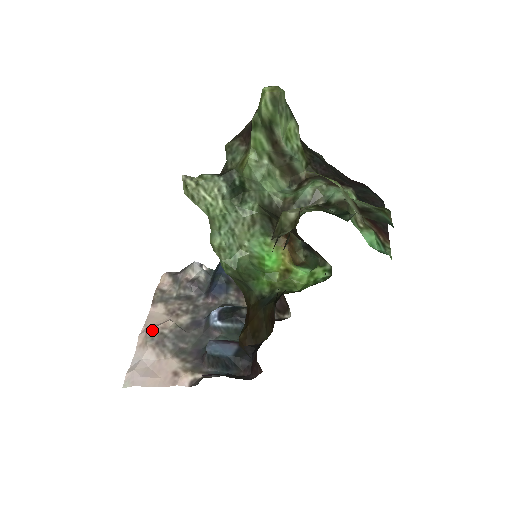
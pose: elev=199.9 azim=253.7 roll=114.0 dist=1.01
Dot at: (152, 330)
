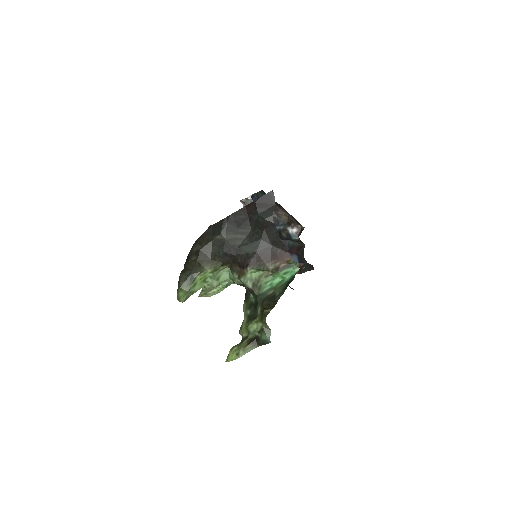
Dot at: occluded
